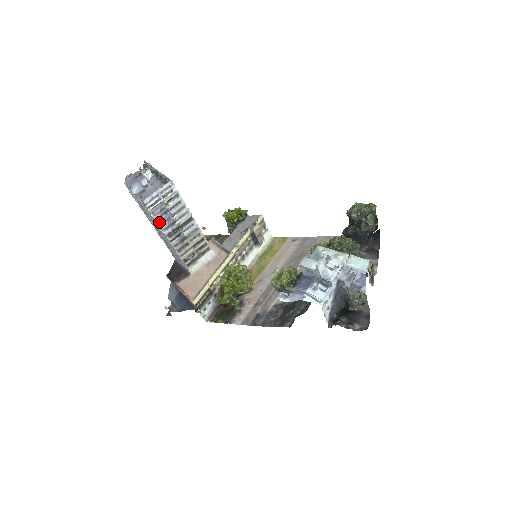
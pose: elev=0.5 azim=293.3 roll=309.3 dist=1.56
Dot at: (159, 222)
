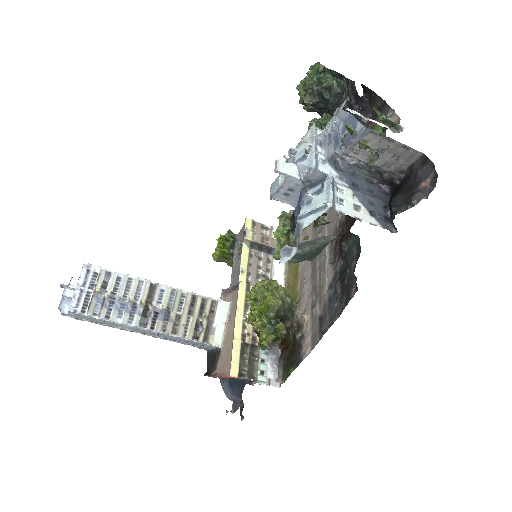
Dot at: (113, 319)
